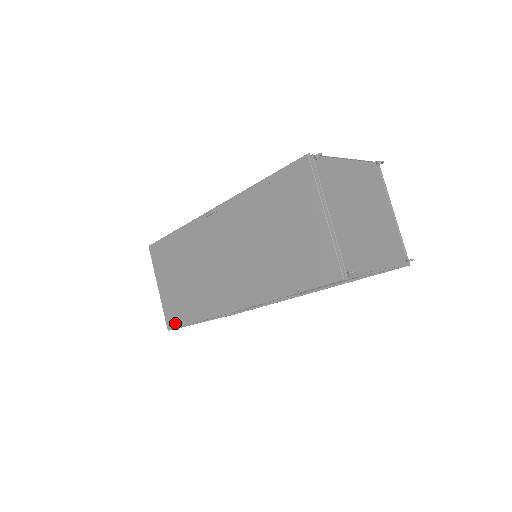
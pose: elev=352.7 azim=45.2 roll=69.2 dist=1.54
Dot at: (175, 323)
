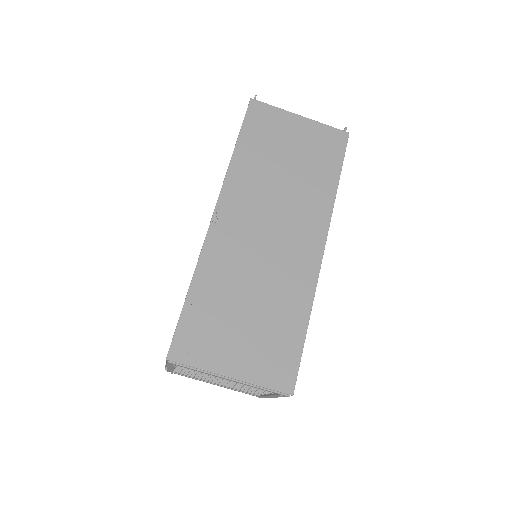
Dot at: (291, 369)
